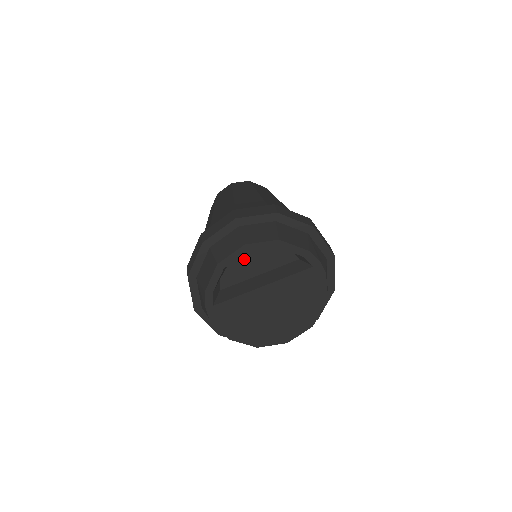
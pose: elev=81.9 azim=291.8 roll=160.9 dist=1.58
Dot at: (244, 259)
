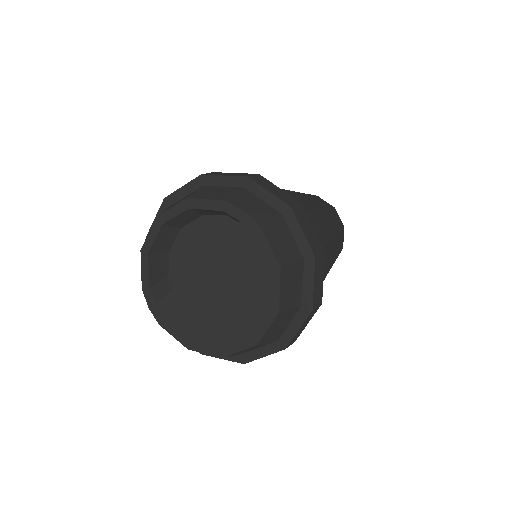
Dot at: (182, 242)
